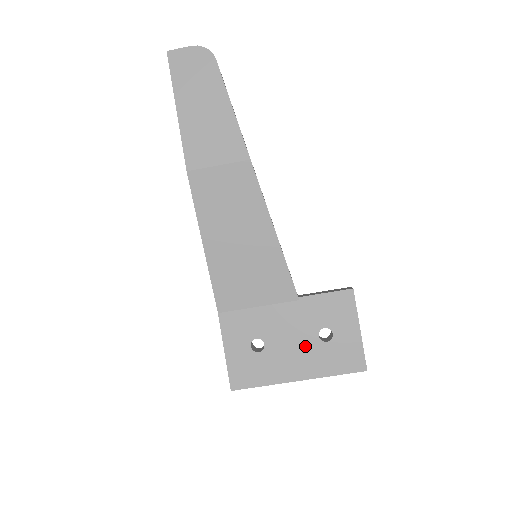
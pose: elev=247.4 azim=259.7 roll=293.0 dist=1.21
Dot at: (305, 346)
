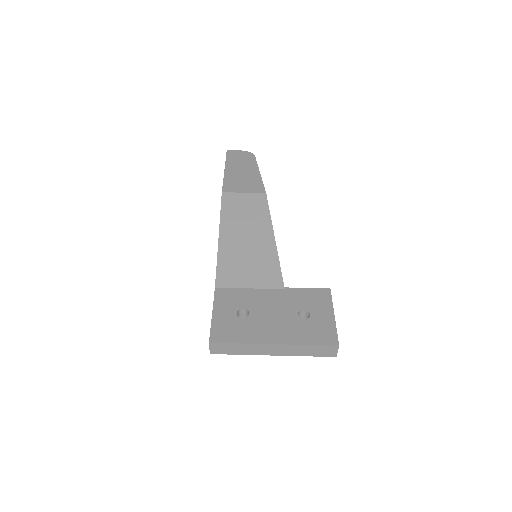
Dot at: (285, 320)
